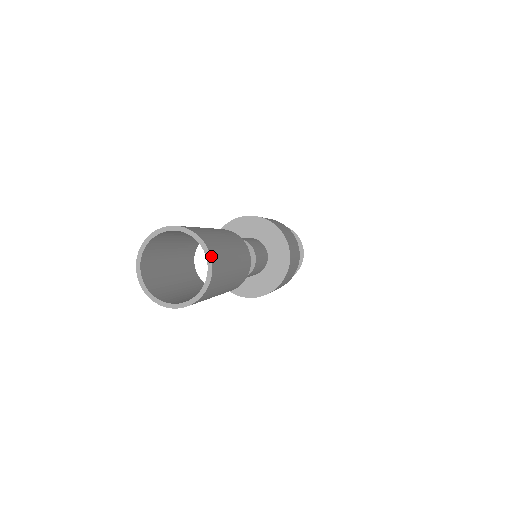
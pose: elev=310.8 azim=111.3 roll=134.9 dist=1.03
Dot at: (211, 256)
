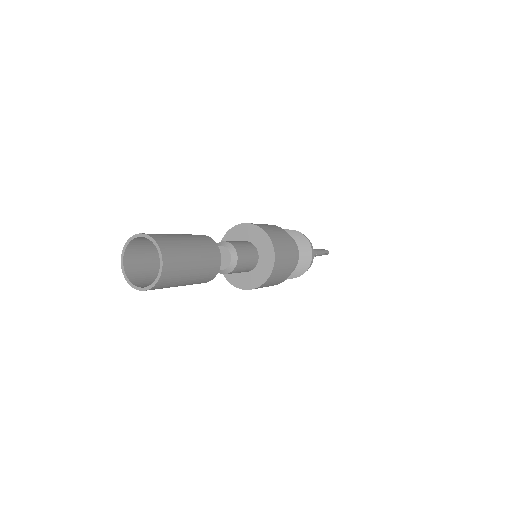
Dot at: (163, 256)
